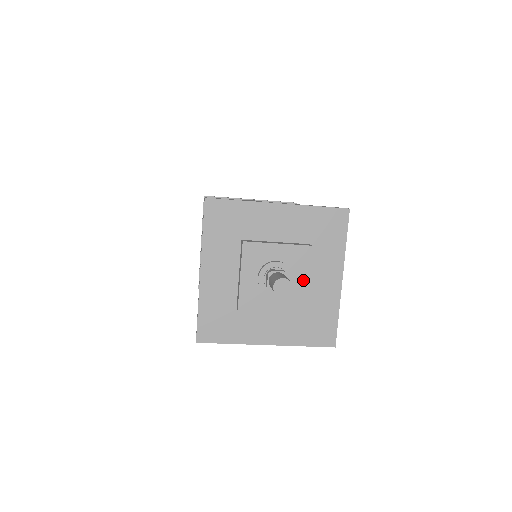
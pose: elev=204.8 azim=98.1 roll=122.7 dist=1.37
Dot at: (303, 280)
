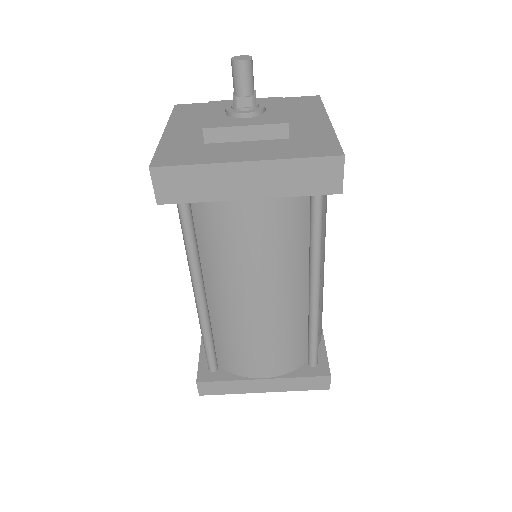
Dot at: (279, 109)
